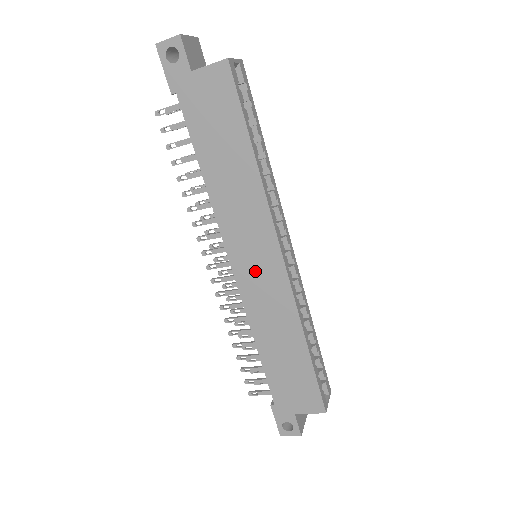
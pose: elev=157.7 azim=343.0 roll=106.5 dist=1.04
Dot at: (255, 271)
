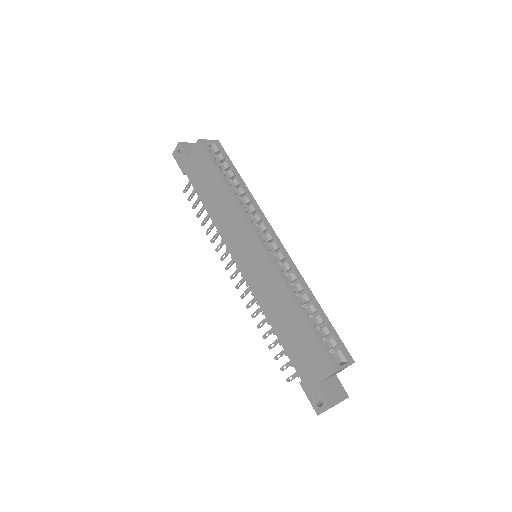
Dot at: (250, 262)
